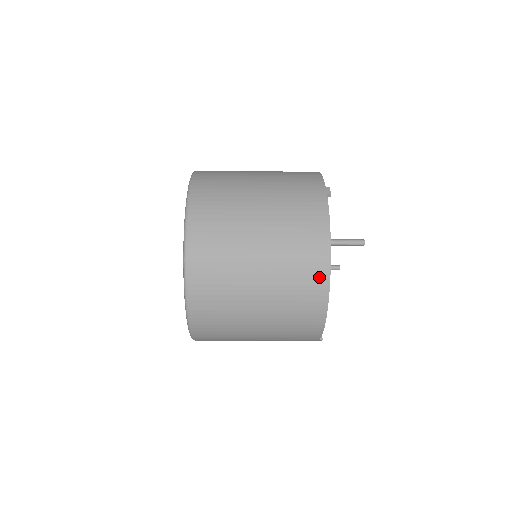
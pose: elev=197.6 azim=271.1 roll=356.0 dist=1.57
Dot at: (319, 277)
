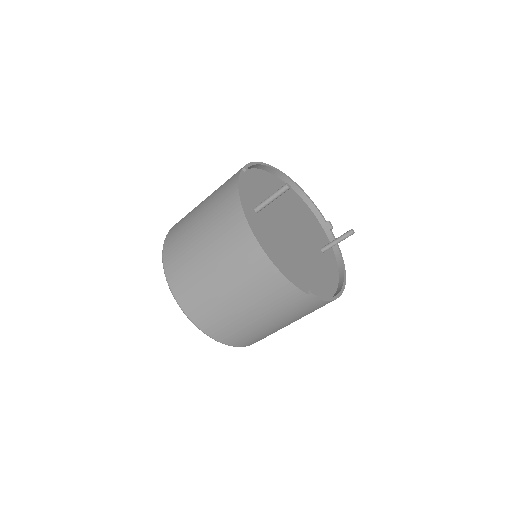
Dot at: (242, 230)
